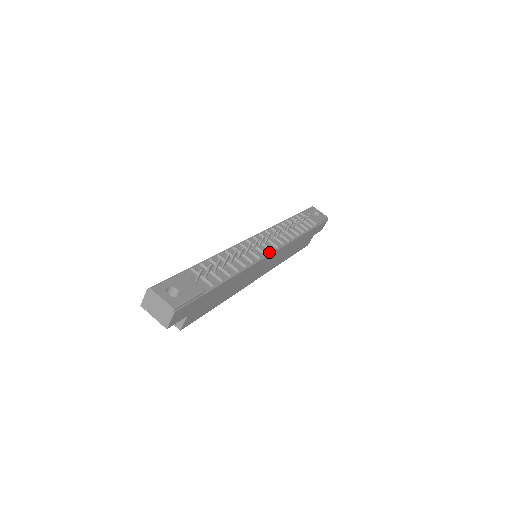
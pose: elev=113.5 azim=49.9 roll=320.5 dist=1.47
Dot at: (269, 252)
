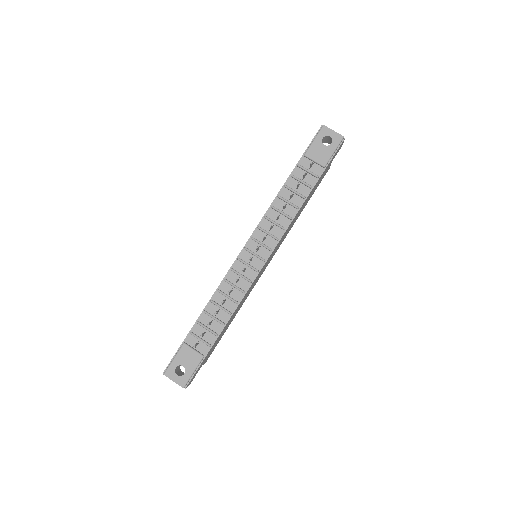
Dot at: (262, 263)
